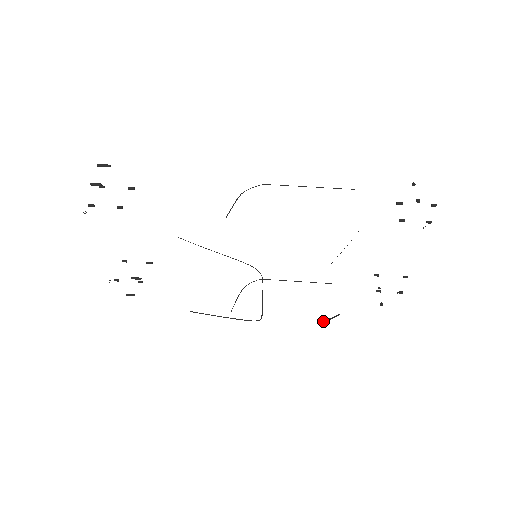
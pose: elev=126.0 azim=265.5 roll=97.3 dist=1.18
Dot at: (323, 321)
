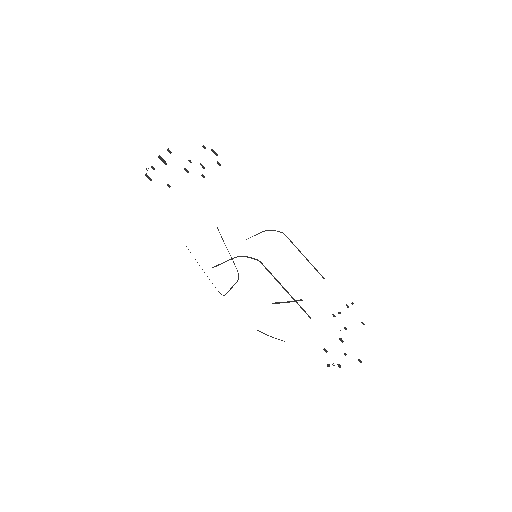
Dot at: (279, 303)
